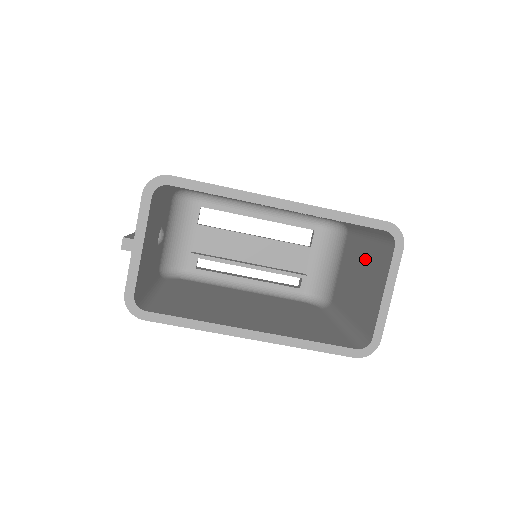
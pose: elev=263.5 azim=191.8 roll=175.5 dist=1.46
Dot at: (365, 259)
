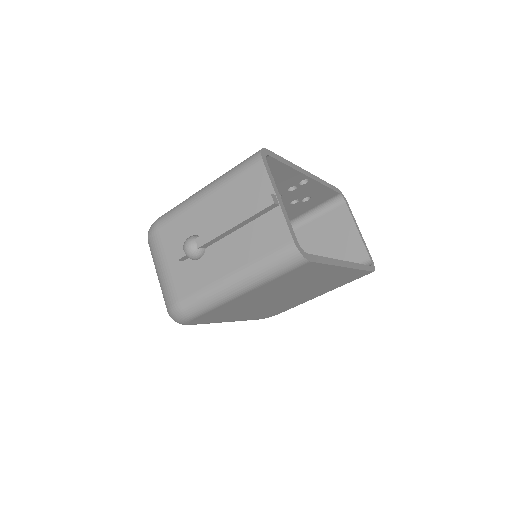
Dot at: (311, 236)
